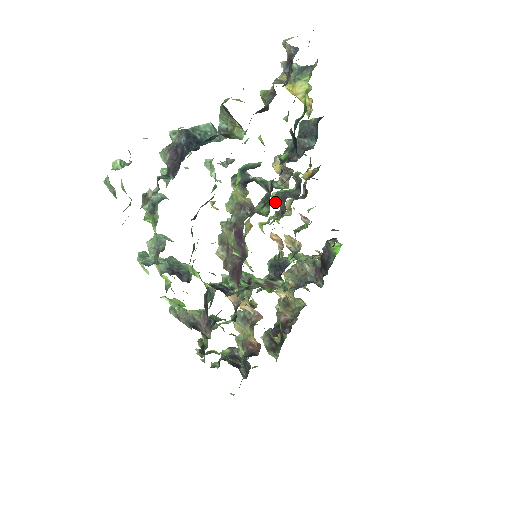
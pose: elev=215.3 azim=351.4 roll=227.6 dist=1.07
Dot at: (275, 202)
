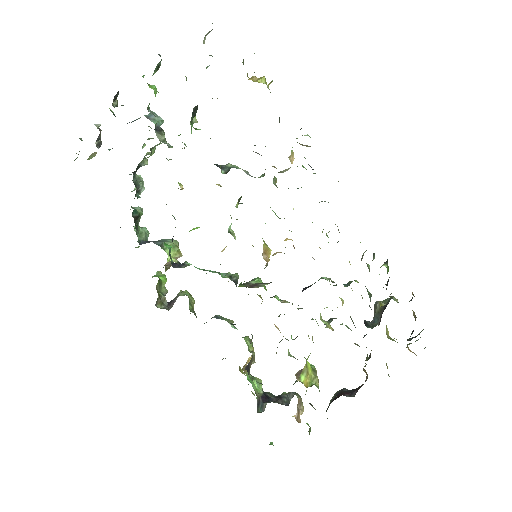
Dot at: occluded
